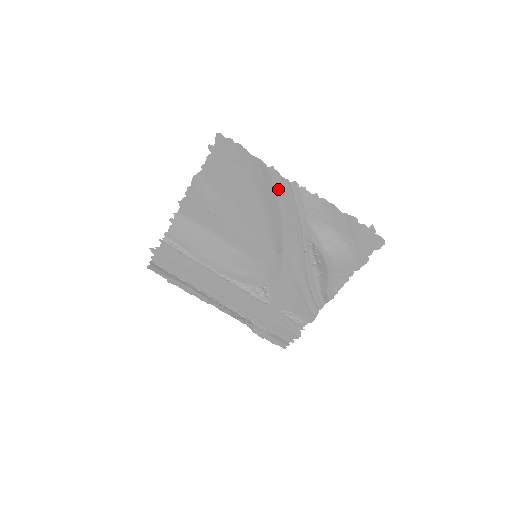
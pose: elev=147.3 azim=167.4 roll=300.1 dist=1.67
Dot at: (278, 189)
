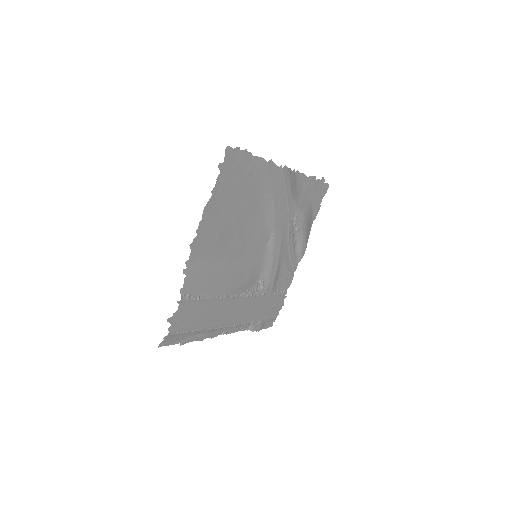
Dot at: (274, 180)
